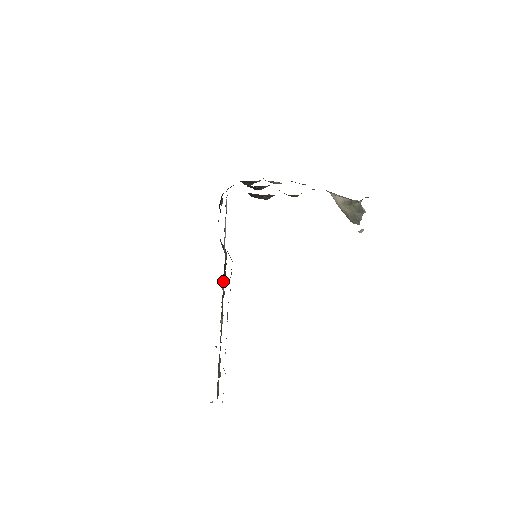
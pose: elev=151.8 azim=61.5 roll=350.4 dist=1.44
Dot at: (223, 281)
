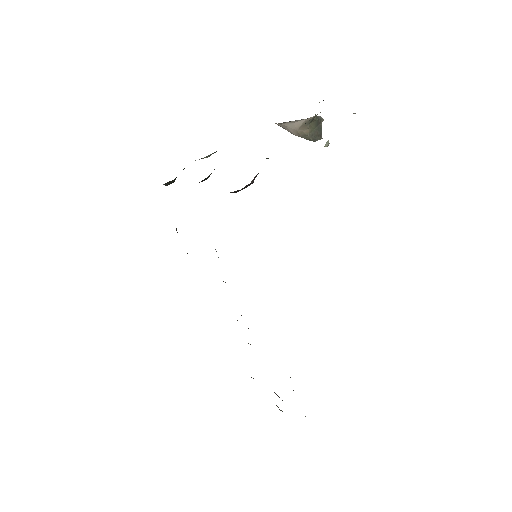
Dot at: occluded
